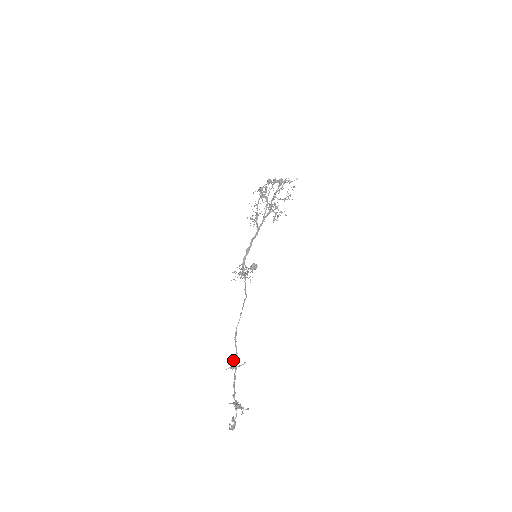
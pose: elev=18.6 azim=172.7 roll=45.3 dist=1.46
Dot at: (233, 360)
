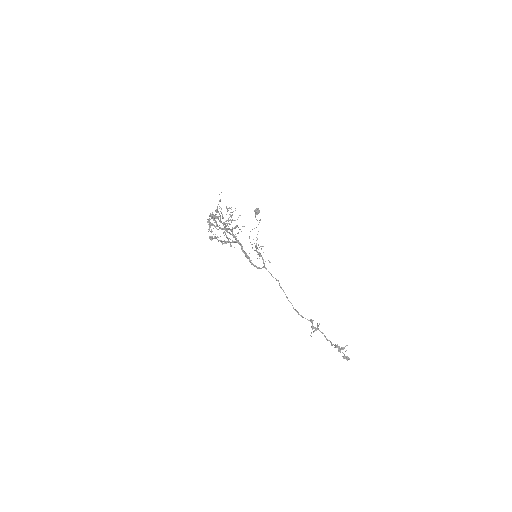
Dot at: occluded
